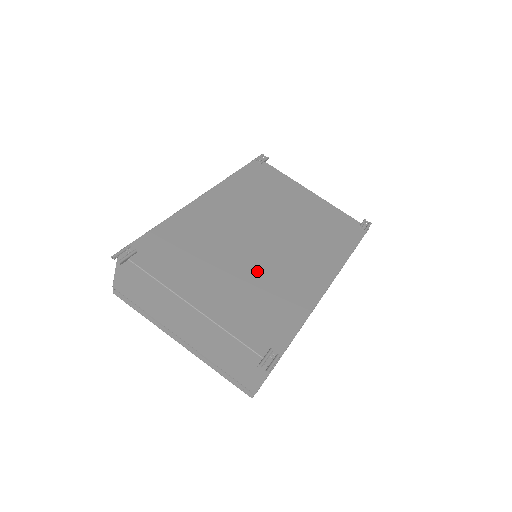
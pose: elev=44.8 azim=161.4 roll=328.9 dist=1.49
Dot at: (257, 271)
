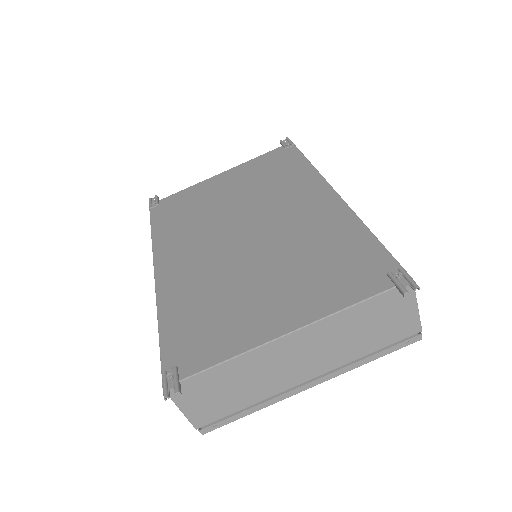
Dot at: (280, 252)
